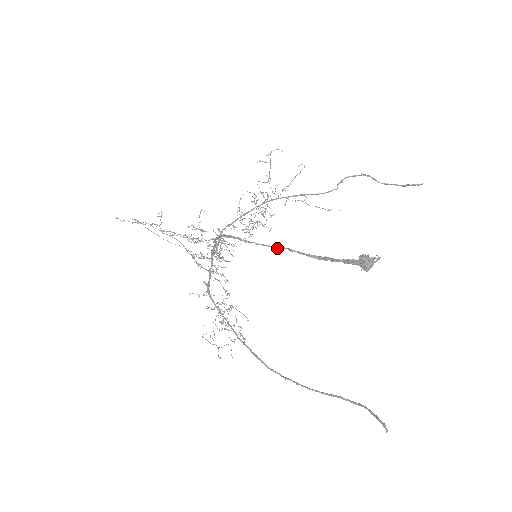
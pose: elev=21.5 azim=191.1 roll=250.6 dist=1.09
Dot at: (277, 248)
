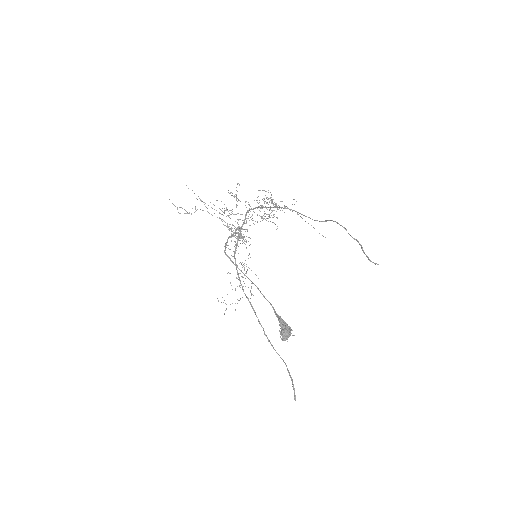
Dot at: occluded
